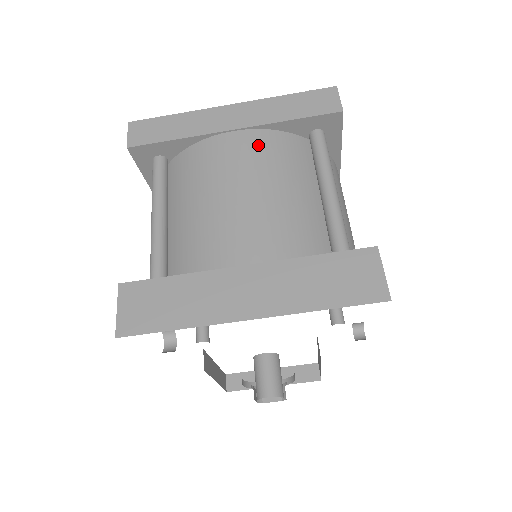
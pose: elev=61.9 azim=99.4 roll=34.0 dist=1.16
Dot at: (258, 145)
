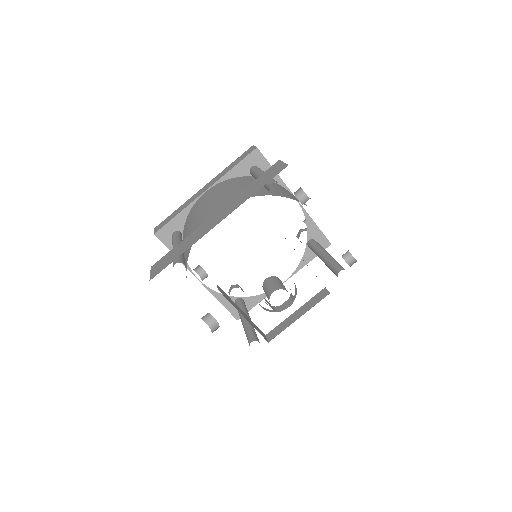
Dot at: (219, 186)
